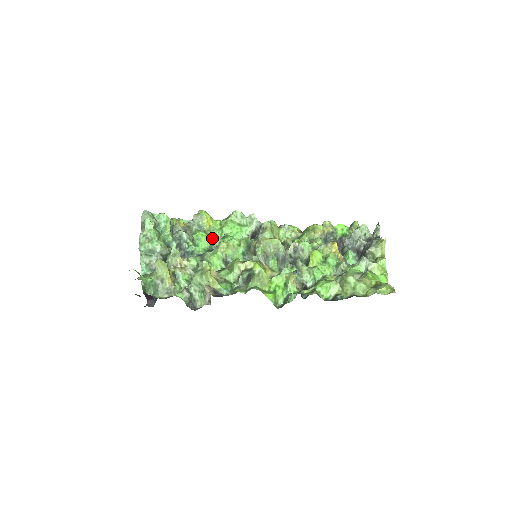
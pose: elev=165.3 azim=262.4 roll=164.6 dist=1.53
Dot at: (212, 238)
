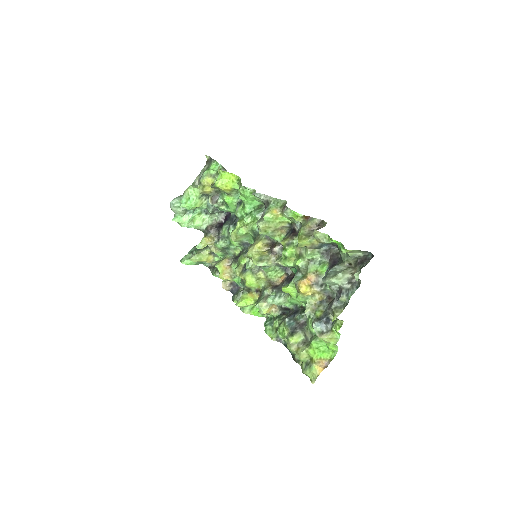
Dot at: occluded
